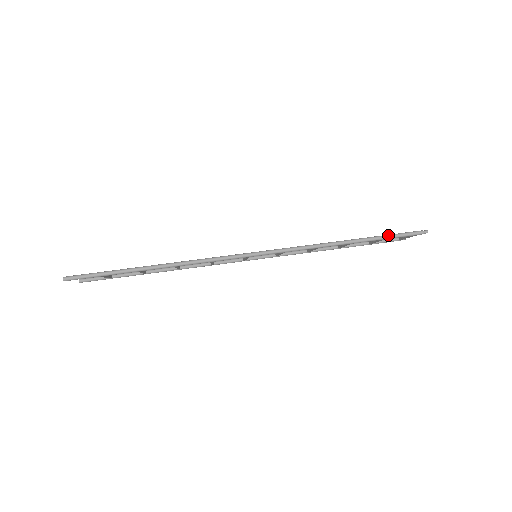
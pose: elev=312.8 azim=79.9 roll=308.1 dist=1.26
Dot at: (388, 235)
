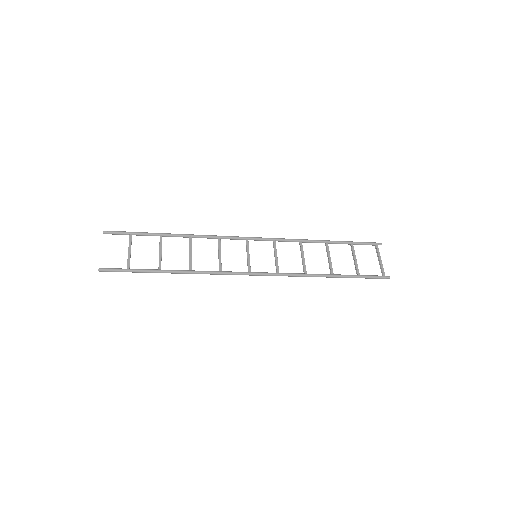
Dot at: (351, 243)
